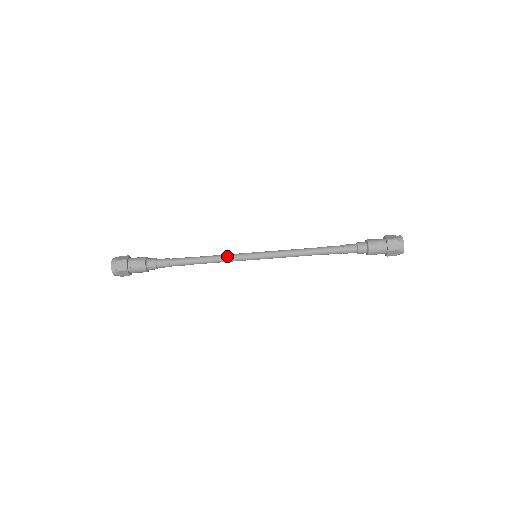
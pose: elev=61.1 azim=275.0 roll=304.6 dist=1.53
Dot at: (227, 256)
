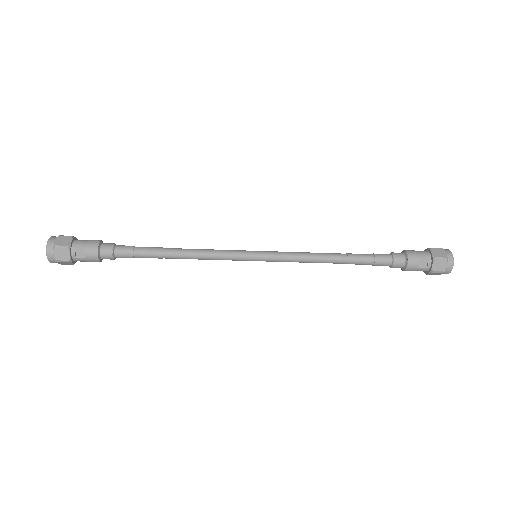
Dot at: (216, 254)
